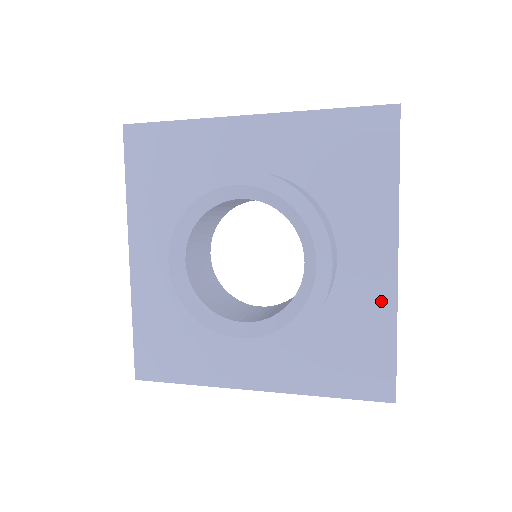
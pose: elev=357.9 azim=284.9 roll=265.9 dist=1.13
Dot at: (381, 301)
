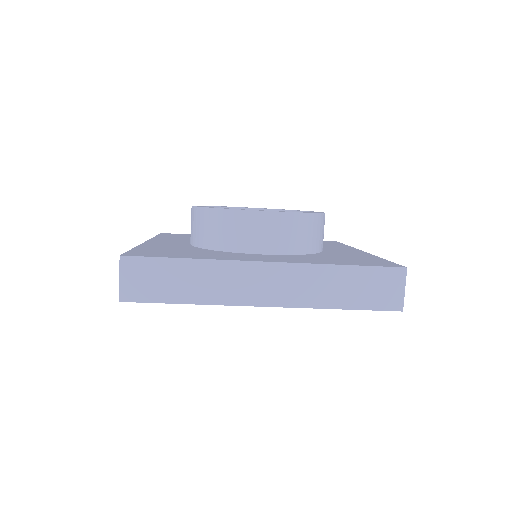
Dot at: (362, 254)
